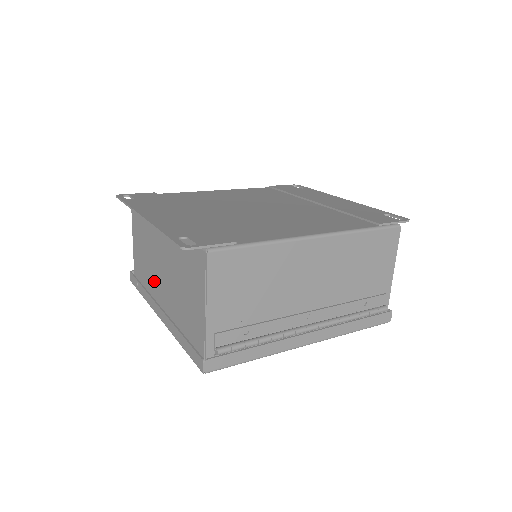
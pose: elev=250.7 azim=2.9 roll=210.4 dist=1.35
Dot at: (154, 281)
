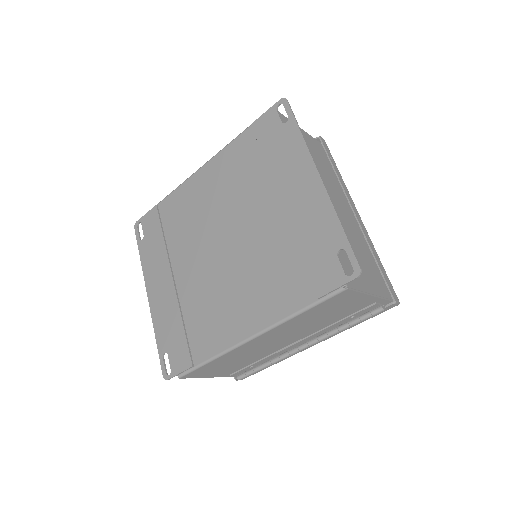
Dot at: occluded
